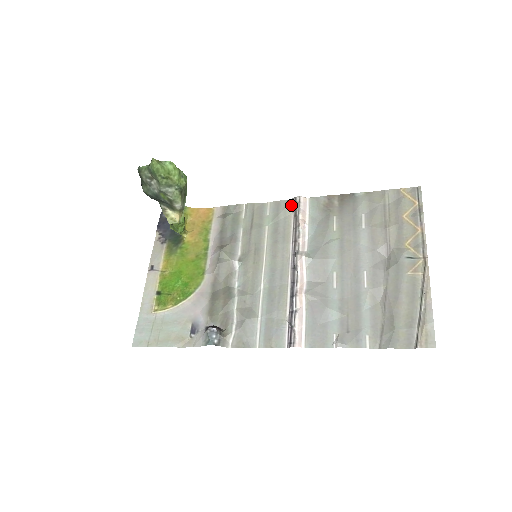
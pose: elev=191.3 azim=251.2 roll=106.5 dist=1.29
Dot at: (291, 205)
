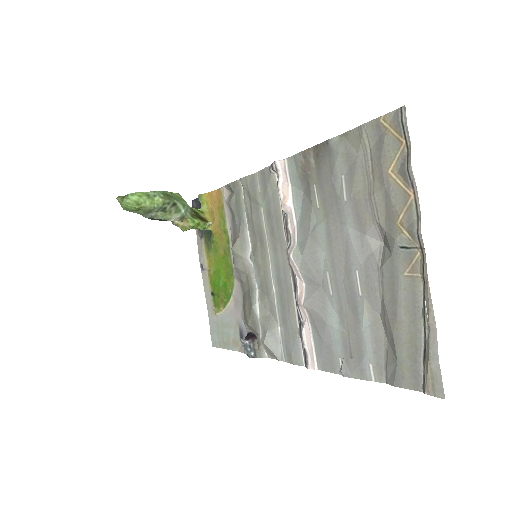
Dot at: (273, 174)
